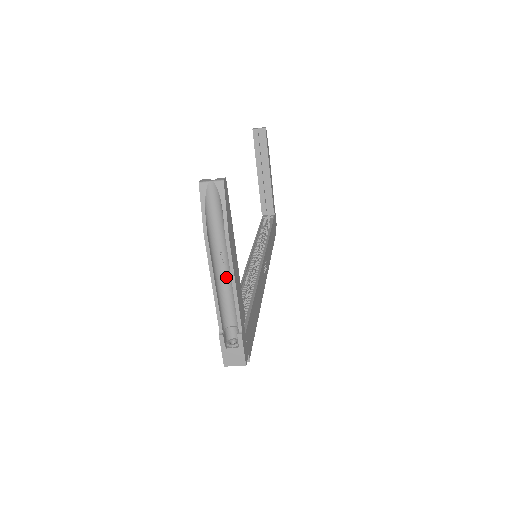
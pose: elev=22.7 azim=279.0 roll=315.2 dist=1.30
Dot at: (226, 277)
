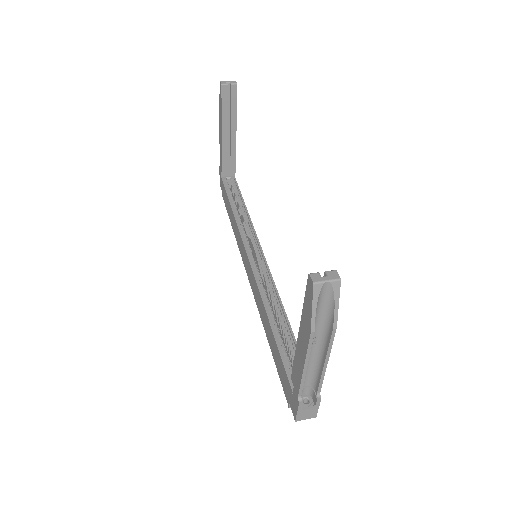
Dot at: (313, 353)
